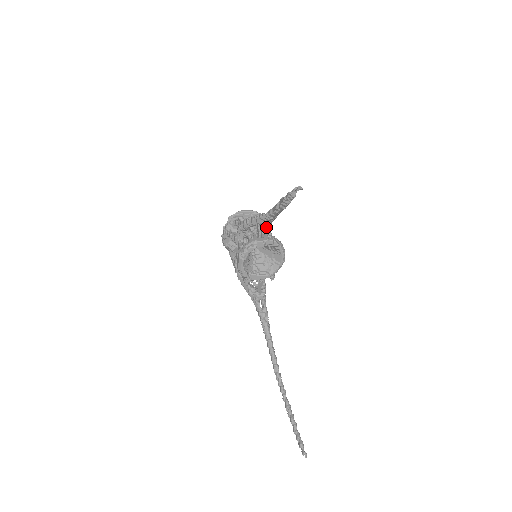
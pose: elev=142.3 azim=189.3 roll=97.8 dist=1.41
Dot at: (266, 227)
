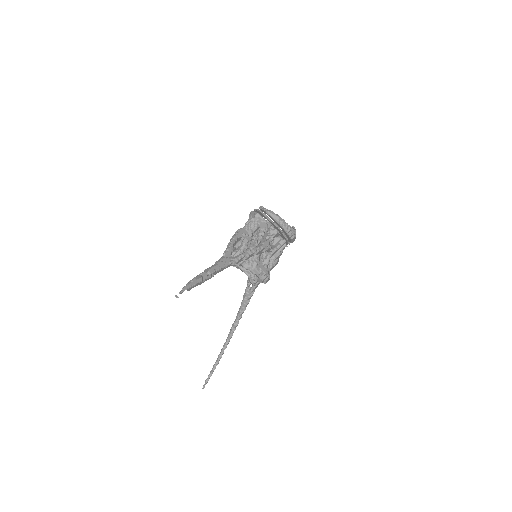
Dot at: occluded
